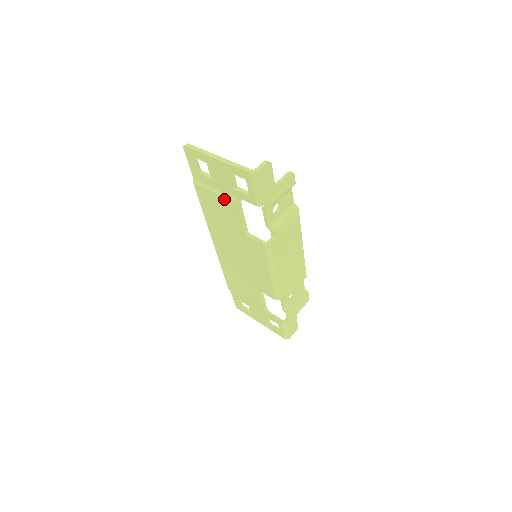
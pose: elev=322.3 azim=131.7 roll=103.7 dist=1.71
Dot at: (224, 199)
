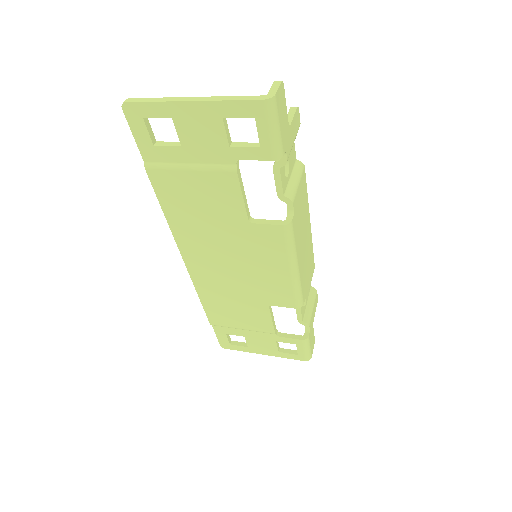
Dot at: (208, 173)
